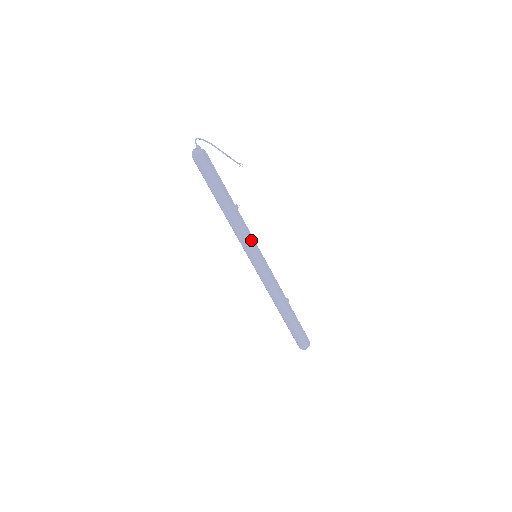
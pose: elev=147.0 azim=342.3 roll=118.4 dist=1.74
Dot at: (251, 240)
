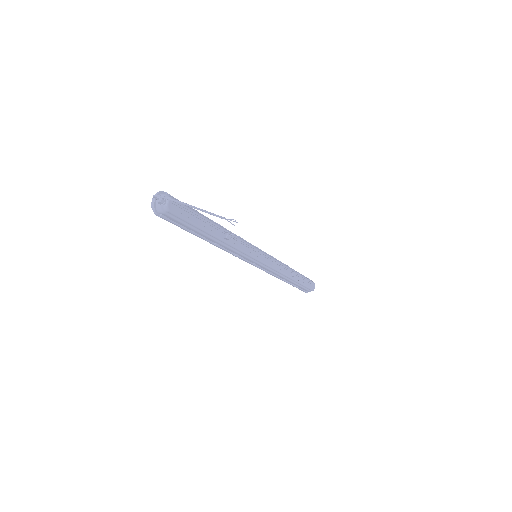
Dot at: (250, 252)
